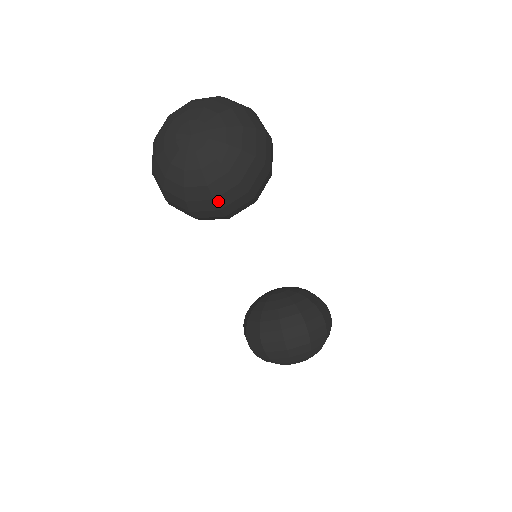
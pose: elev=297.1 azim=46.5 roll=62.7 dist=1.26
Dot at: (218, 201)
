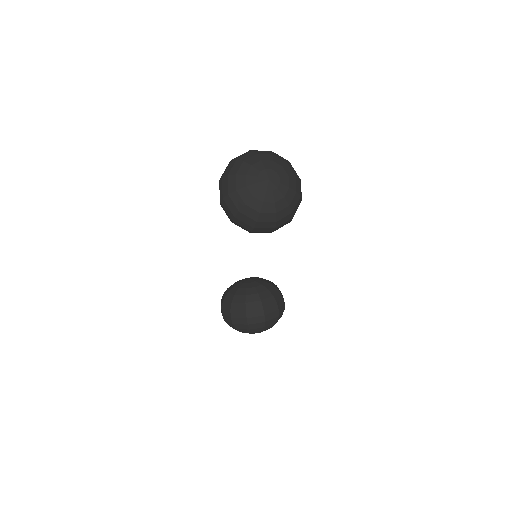
Dot at: (277, 223)
